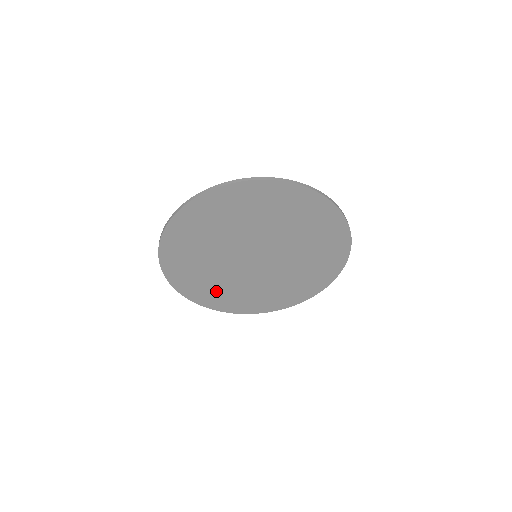
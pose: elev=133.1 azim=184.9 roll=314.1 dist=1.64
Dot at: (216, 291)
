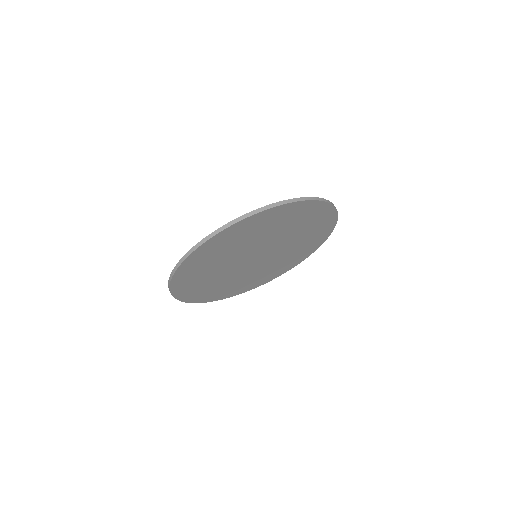
Dot at: (206, 288)
